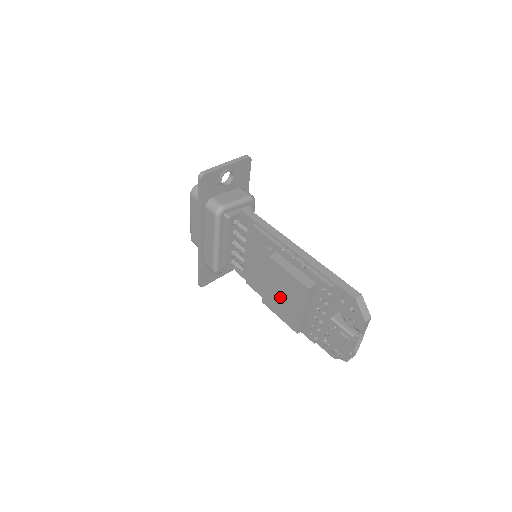
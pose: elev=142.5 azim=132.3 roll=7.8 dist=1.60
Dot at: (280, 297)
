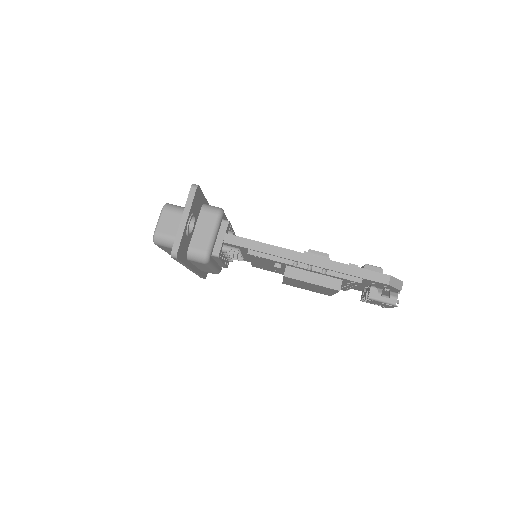
Dot at: occluded
